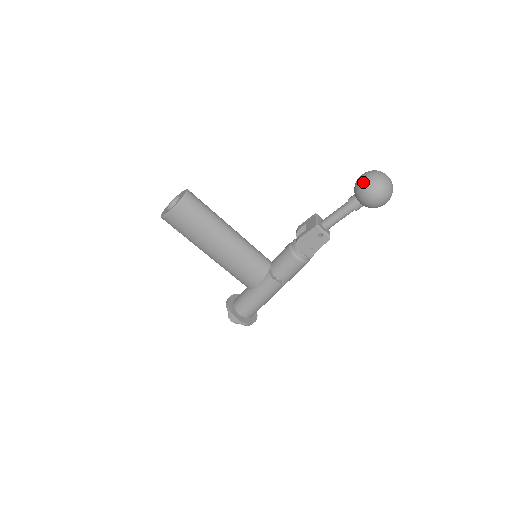
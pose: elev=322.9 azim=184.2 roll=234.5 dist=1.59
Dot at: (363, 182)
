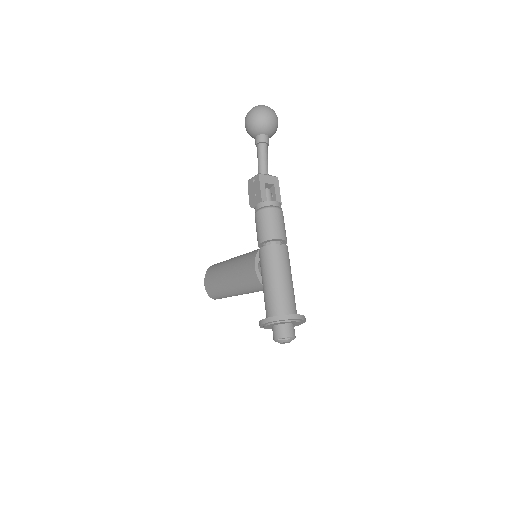
Dot at: occluded
